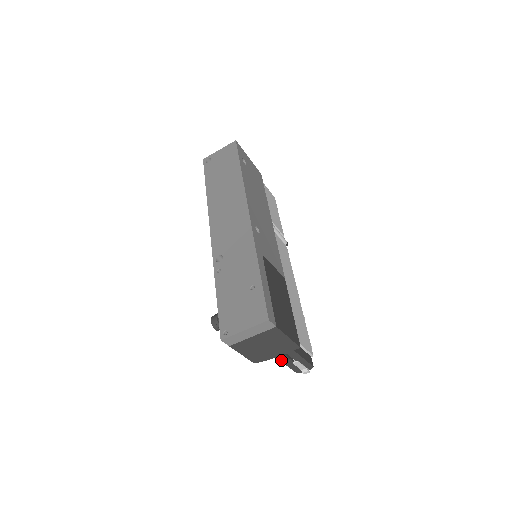
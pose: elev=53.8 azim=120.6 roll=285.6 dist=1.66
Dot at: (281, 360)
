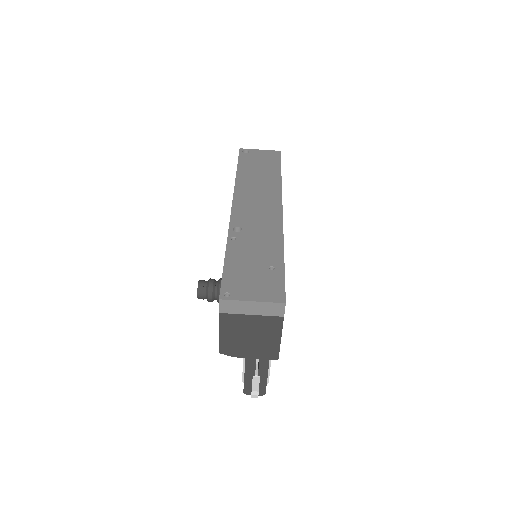
Dot at: (246, 365)
